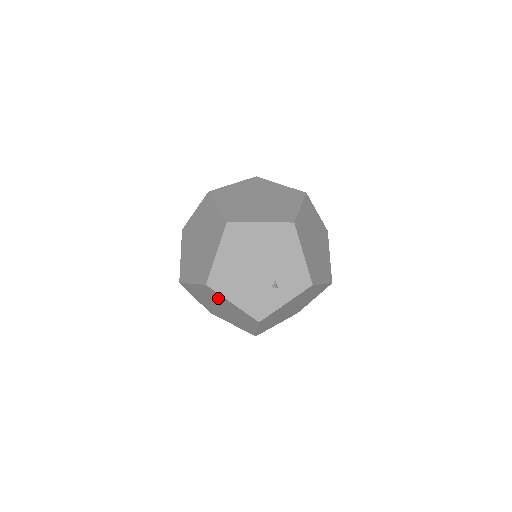
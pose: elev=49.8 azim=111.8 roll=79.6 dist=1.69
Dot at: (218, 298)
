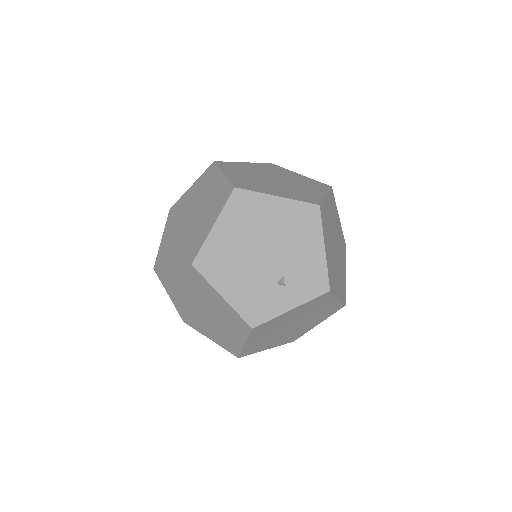
Dot at: (203, 289)
